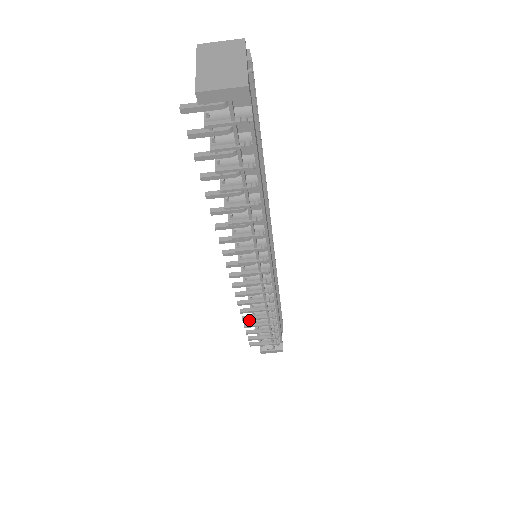
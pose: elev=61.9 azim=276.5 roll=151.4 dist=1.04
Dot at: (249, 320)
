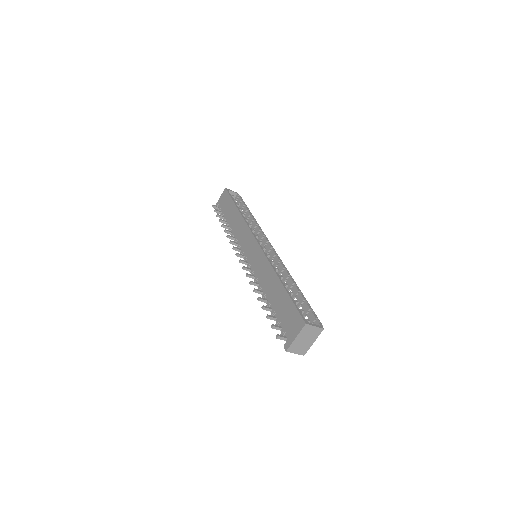
Dot at: (225, 227)
